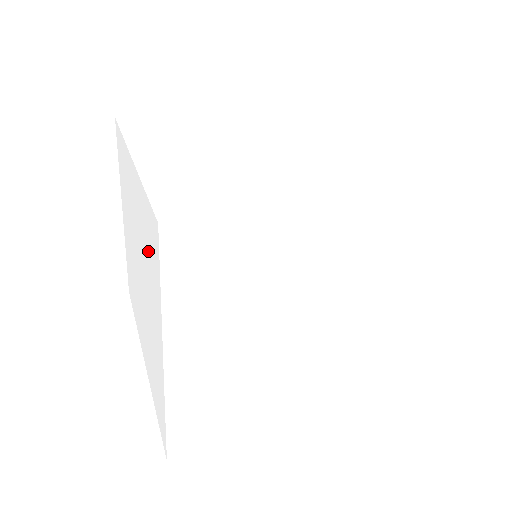
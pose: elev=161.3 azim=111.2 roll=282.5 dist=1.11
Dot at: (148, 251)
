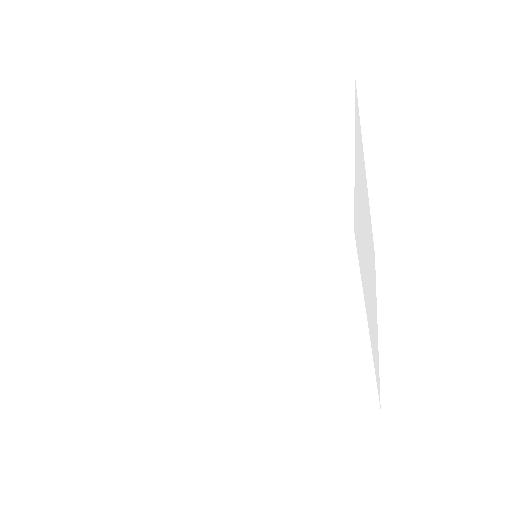
Dot at: occluded
